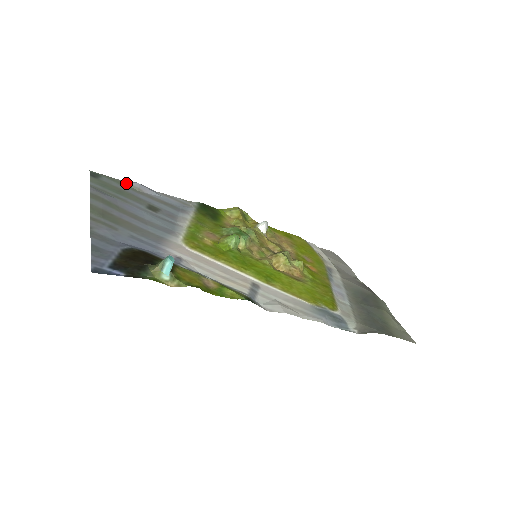
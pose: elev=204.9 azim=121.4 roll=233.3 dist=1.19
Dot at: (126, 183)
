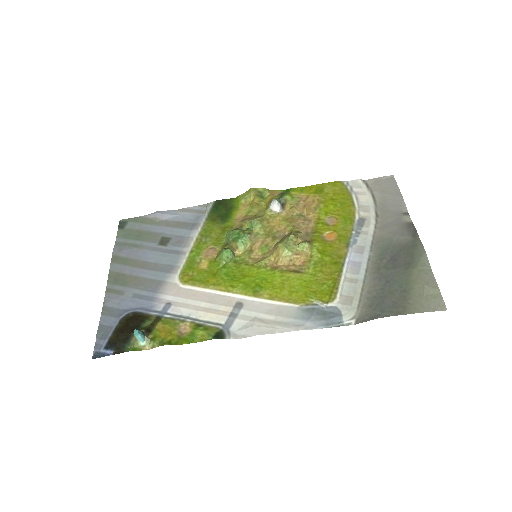
Dot at: (148, 217)
